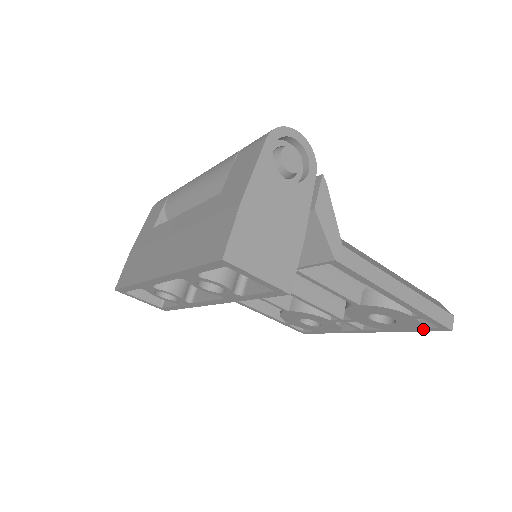
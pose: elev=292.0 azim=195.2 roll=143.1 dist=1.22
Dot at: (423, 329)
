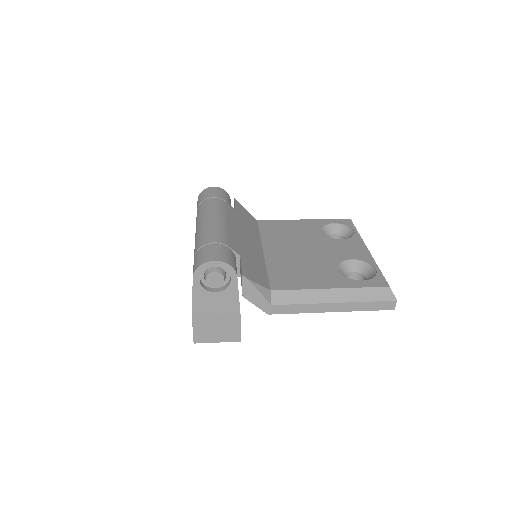
Dot at: occluded
